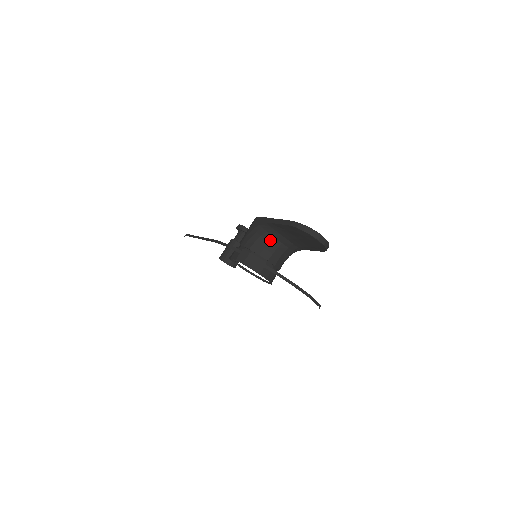
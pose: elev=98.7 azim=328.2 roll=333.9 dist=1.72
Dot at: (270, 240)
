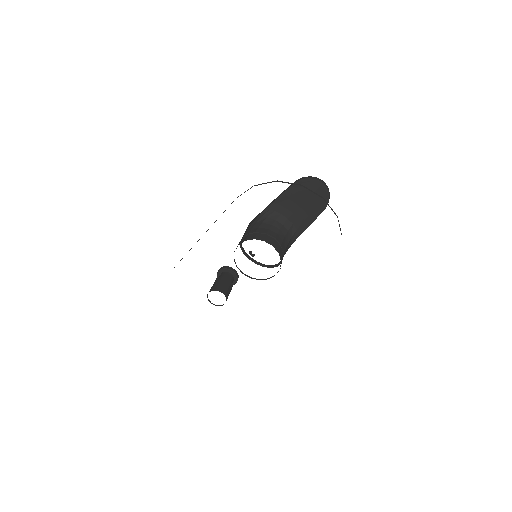
Dot at: (272, 223)
